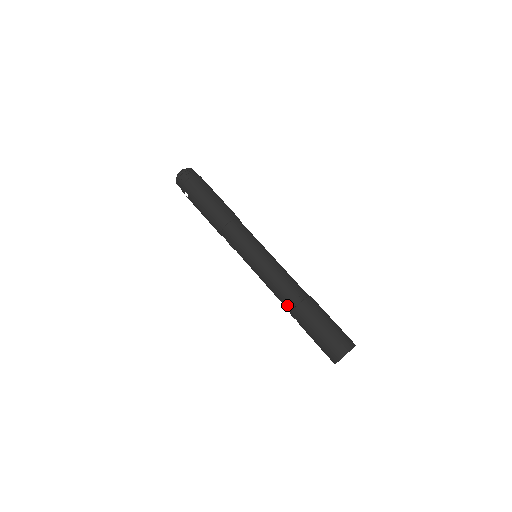
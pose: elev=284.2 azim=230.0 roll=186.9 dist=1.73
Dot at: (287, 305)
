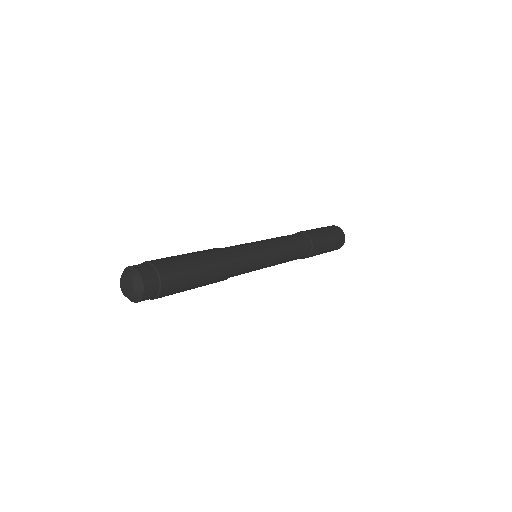
Dot at: occluded
